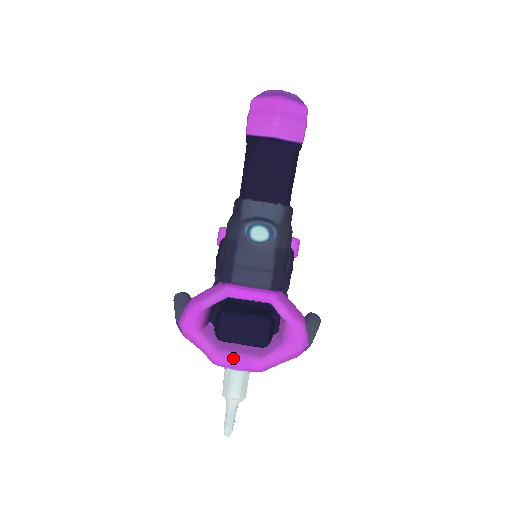
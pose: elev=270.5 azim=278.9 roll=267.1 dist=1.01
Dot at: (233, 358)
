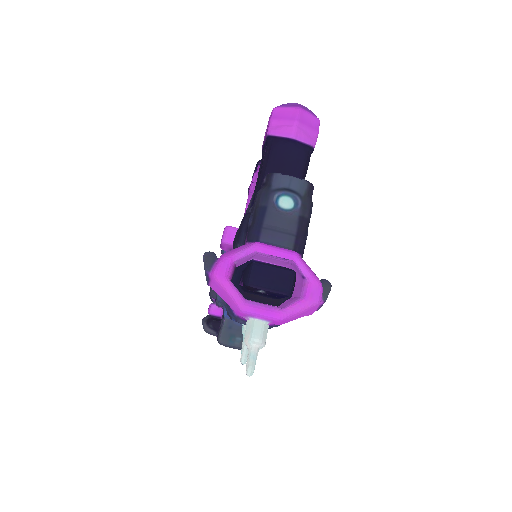
Dot at: (257, 307)
